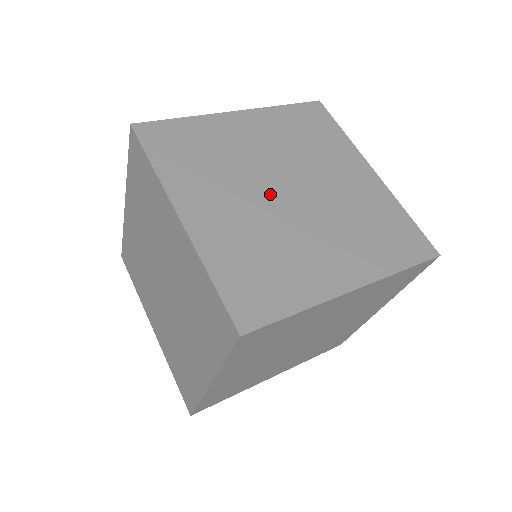
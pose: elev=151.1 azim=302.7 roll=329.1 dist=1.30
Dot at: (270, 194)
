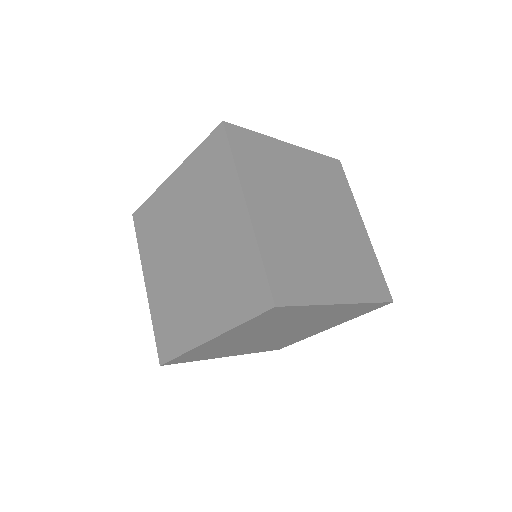
Dot at: occluded
